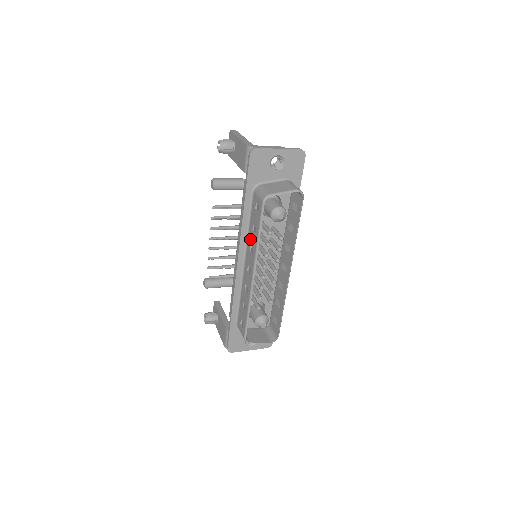
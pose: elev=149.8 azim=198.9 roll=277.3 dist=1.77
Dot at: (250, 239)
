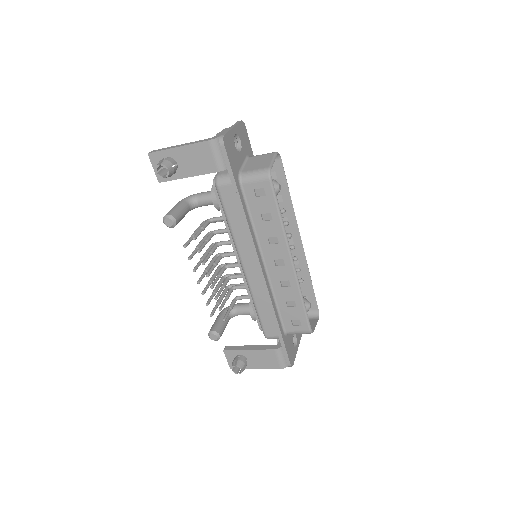
Dot at: (263, 233)
